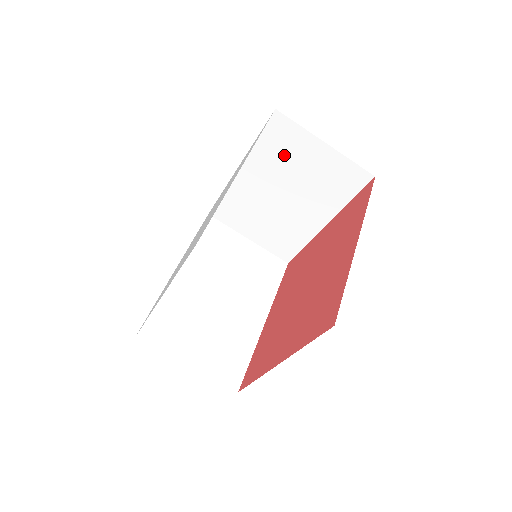
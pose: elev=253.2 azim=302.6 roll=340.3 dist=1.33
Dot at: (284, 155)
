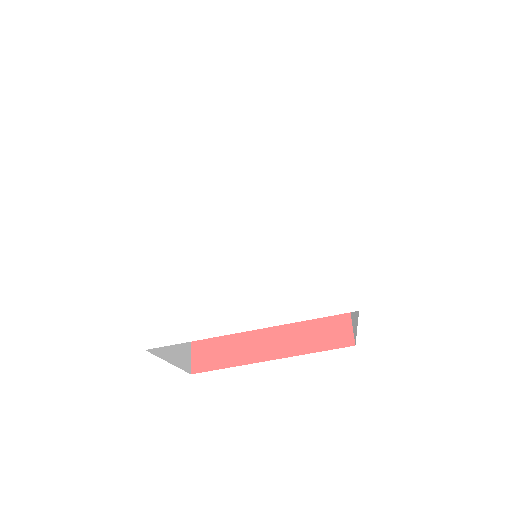
Dot at: occluded
